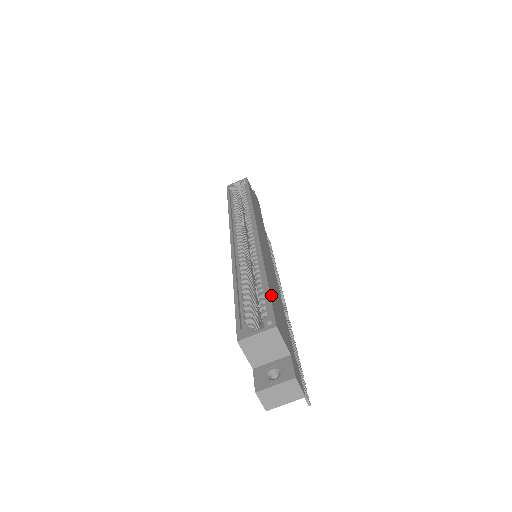
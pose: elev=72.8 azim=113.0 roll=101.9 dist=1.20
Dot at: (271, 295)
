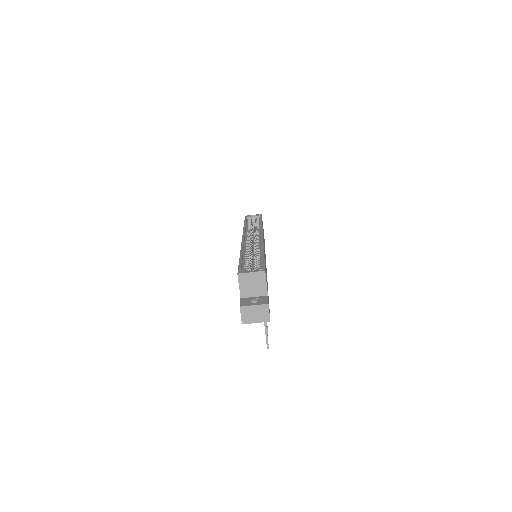
Dot at: occluded
